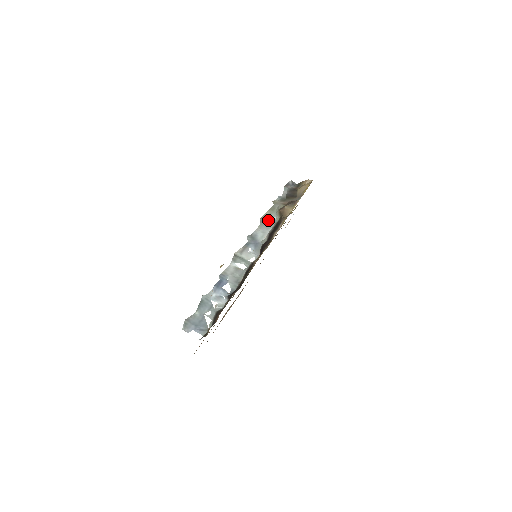
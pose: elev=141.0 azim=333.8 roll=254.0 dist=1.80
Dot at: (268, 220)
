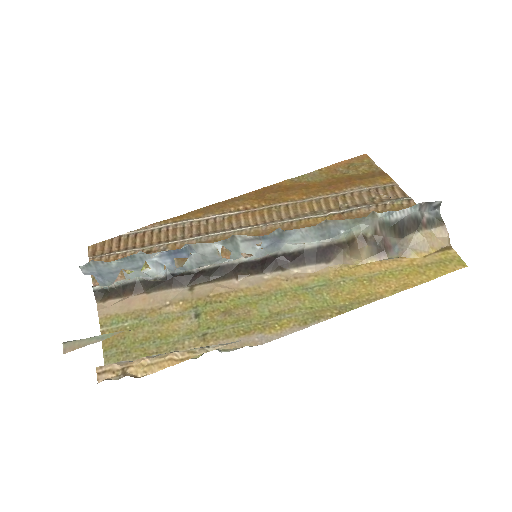
Dot at: (330, 229)
